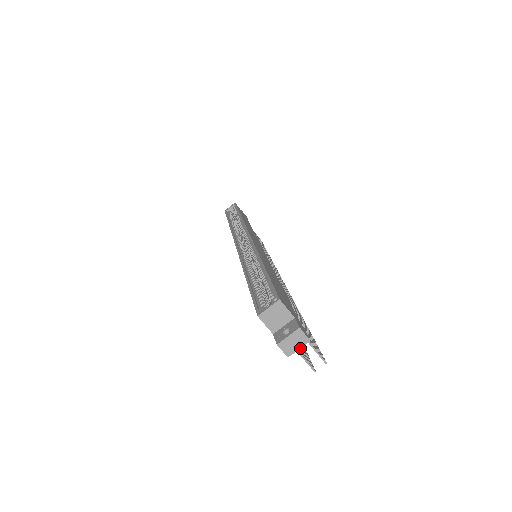
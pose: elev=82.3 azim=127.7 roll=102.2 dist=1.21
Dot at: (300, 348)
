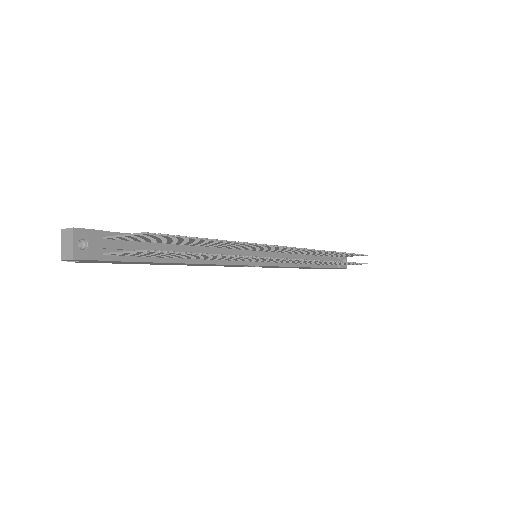
Dot at: occluded
